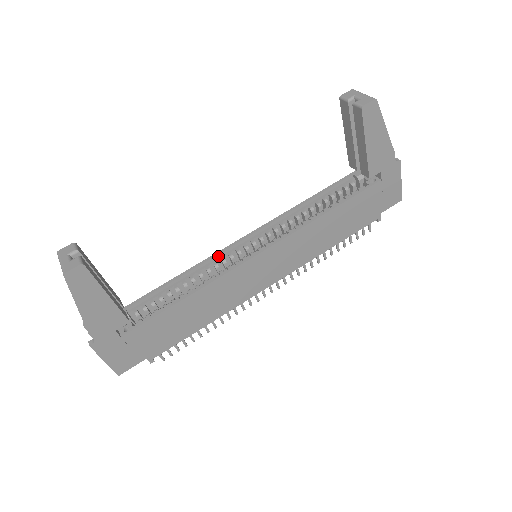
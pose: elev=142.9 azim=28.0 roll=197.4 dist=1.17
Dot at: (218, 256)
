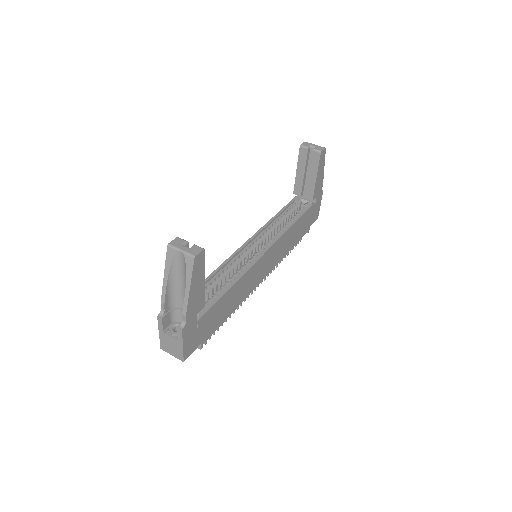
Dot at: (234, 257)
